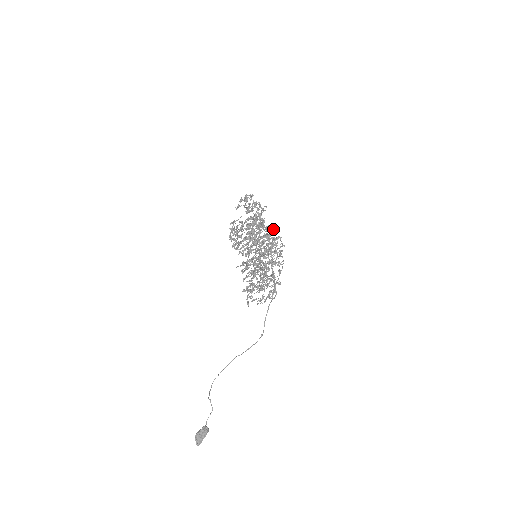
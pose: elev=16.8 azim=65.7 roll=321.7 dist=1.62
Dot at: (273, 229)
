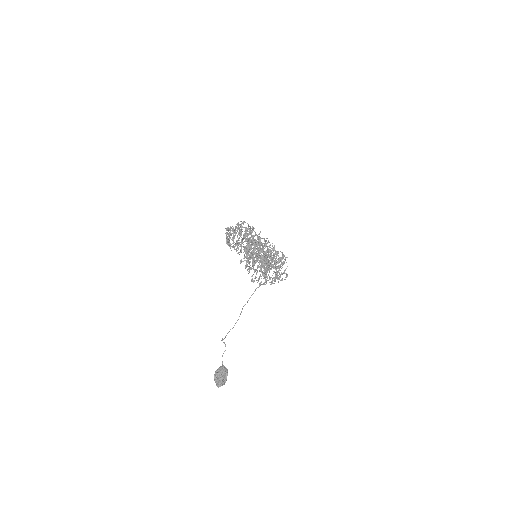
Dot at: occluded
